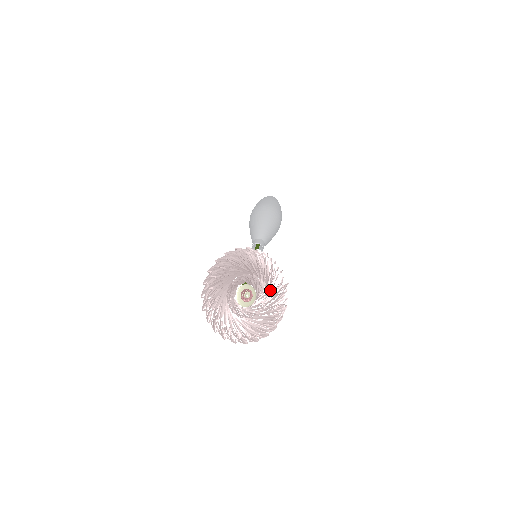
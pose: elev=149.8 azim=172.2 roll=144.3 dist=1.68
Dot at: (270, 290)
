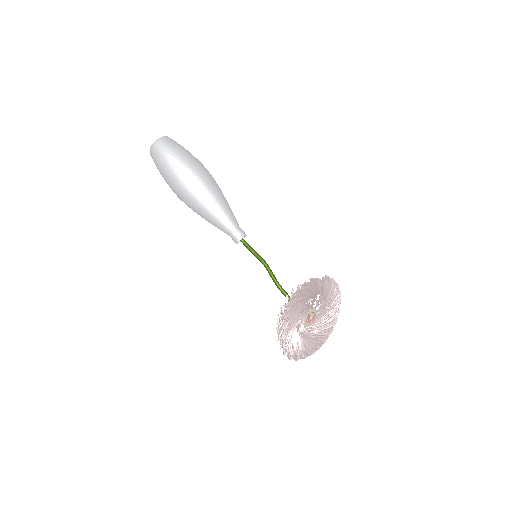
Dot at: (315, 292)
